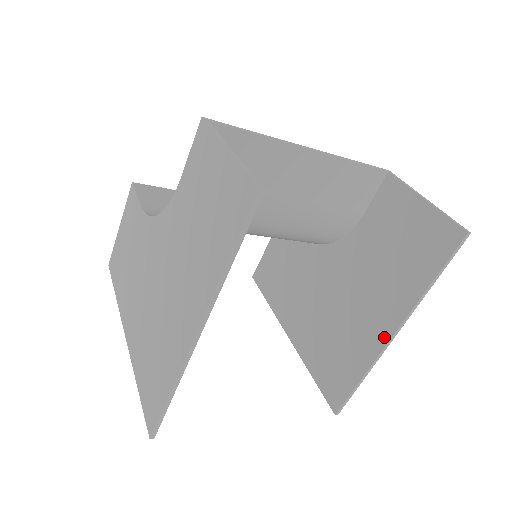
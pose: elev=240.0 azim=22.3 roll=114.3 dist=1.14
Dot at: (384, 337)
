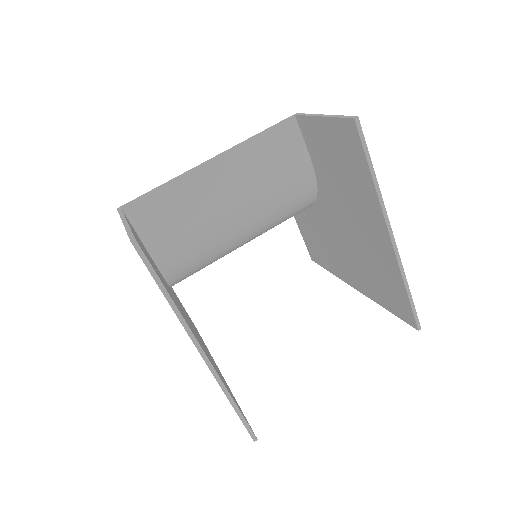
Dot at: (388, 244)
